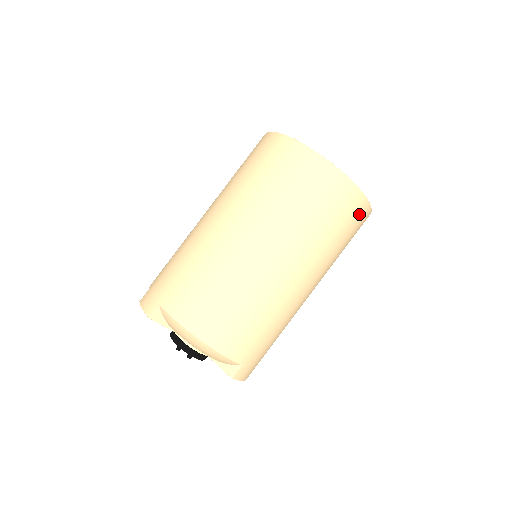
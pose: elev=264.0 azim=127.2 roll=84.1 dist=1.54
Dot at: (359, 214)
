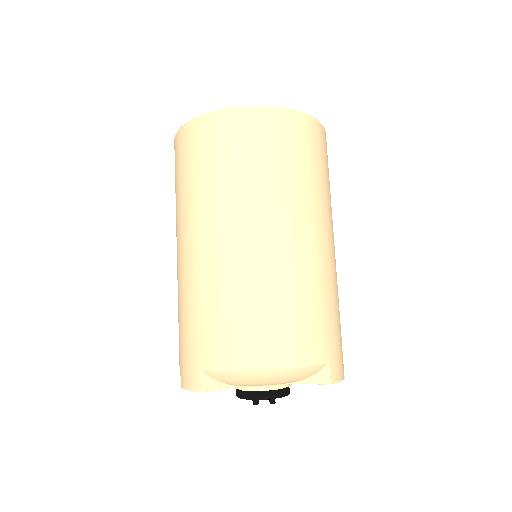
Dot at: (316, 136)
